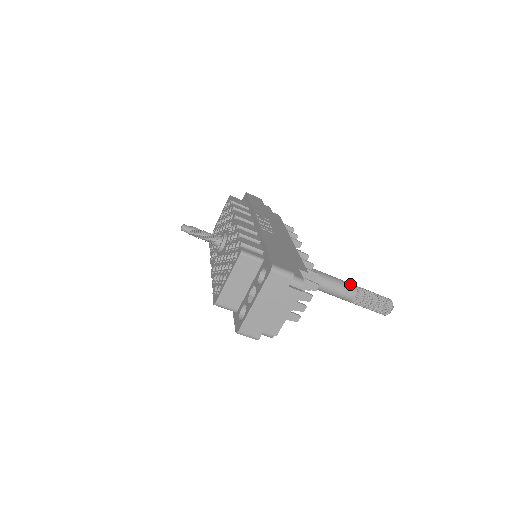
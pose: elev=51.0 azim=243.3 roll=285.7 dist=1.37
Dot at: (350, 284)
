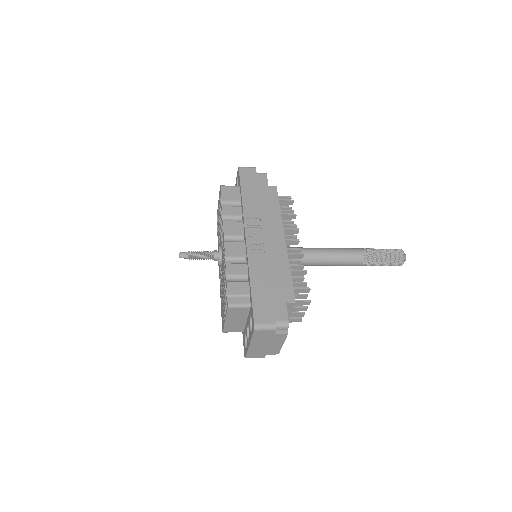
Dot at: (356, 253)
